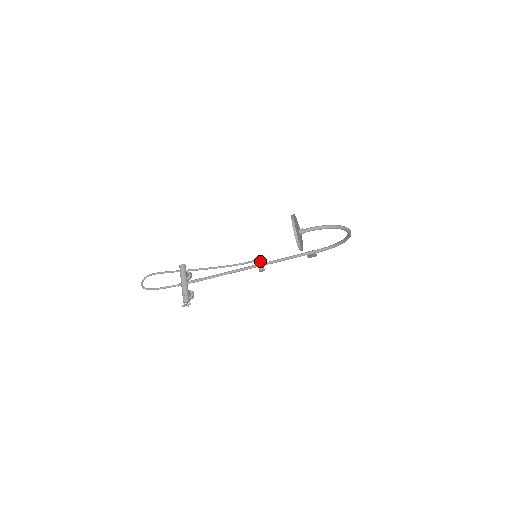
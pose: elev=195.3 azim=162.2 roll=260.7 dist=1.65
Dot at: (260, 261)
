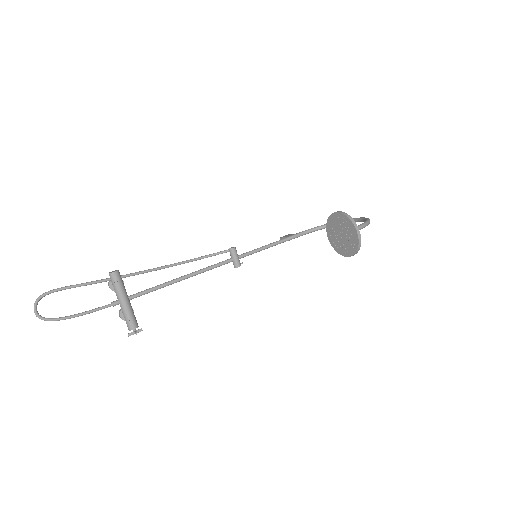
Dot at: (236, 254)
